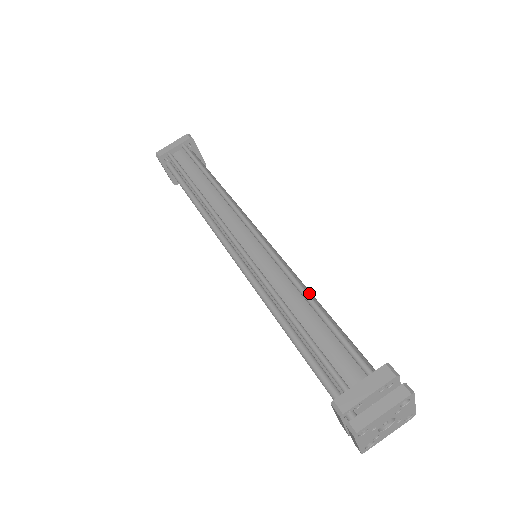
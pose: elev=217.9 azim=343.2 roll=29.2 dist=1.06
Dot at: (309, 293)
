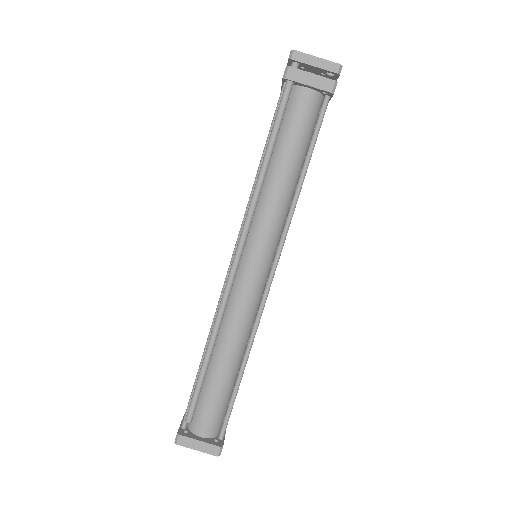
Dot at: occluded
